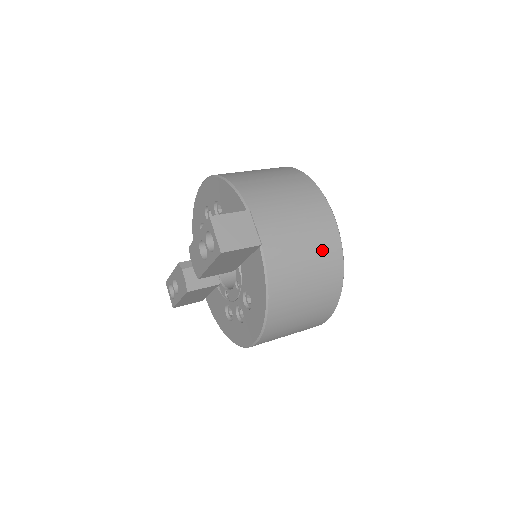
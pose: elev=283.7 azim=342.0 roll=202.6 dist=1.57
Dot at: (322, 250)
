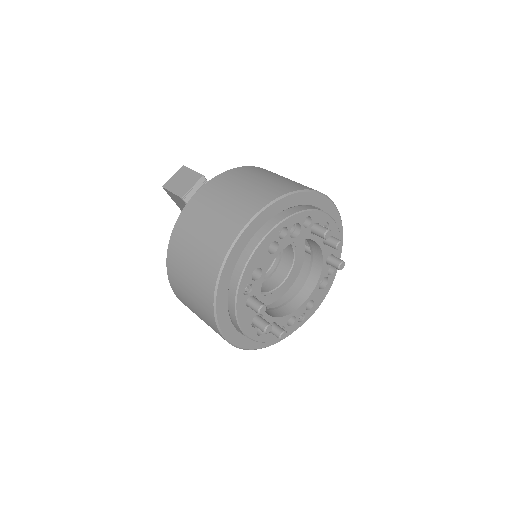
Dot at: (215, 238)
